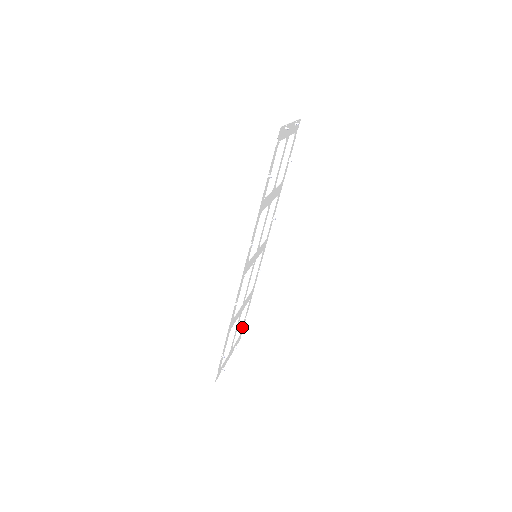
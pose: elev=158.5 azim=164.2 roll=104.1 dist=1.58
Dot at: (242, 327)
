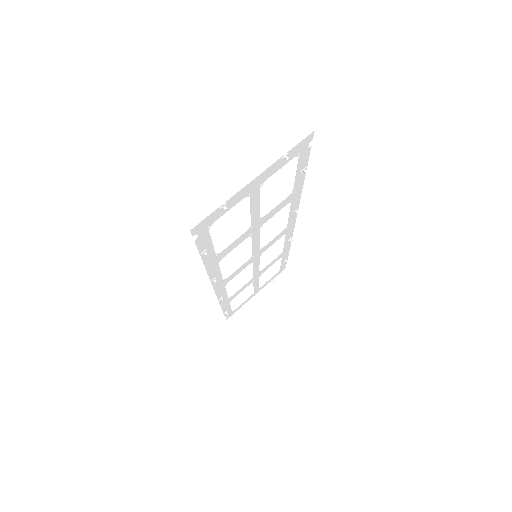
Dot at: (281, 266)
